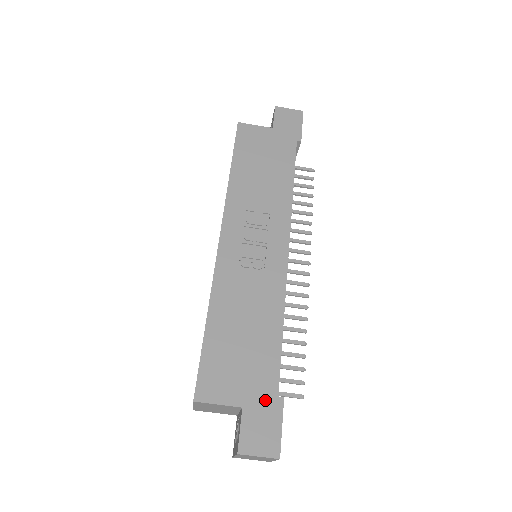
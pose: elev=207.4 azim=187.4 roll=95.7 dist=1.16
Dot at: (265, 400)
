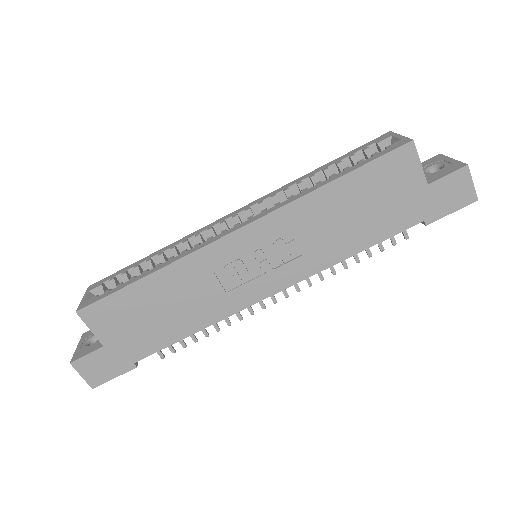
Dot at: (123, 357)
